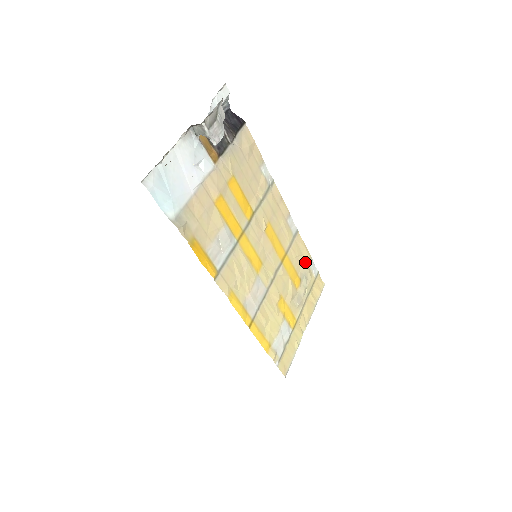
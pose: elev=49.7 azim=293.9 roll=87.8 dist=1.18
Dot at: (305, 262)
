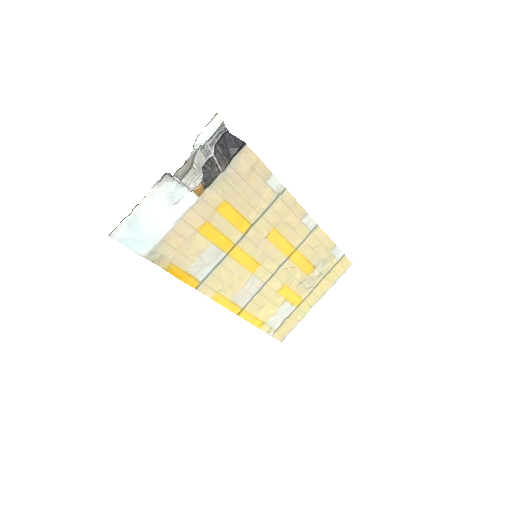
Dot at: (324, 250)
